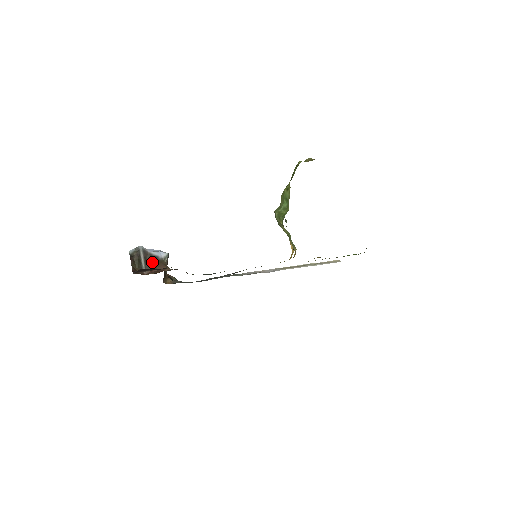
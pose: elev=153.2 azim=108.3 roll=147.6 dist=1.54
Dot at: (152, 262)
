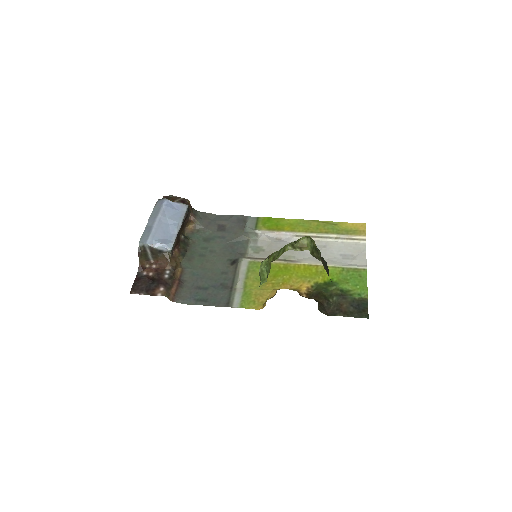
Dot at: (158, 254)
